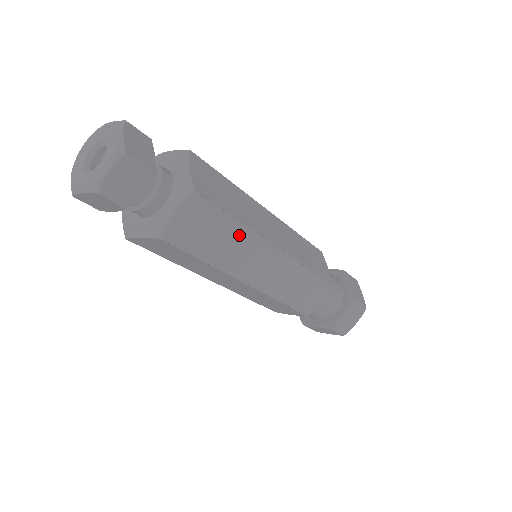
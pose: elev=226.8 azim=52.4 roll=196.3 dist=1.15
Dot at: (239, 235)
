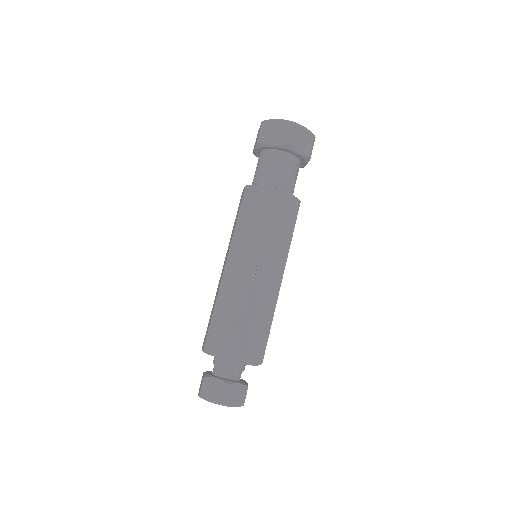
Dot at: occluded
